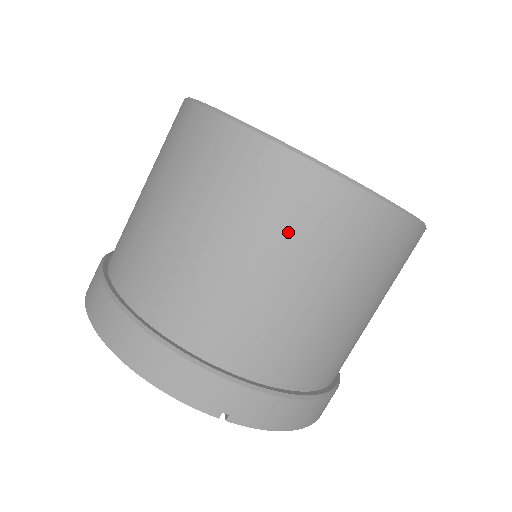
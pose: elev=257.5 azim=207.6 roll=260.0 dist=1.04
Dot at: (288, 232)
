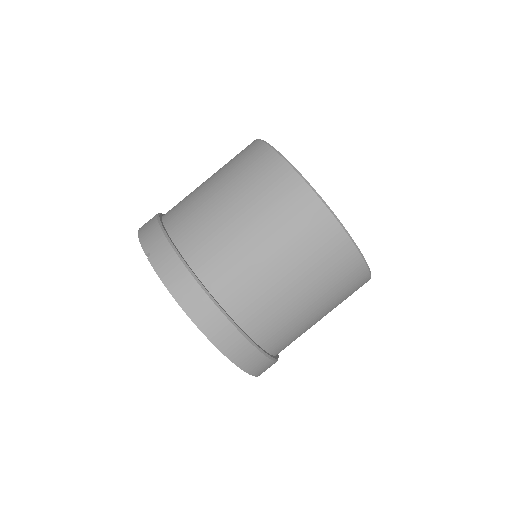
Dot at: (238, 172)
